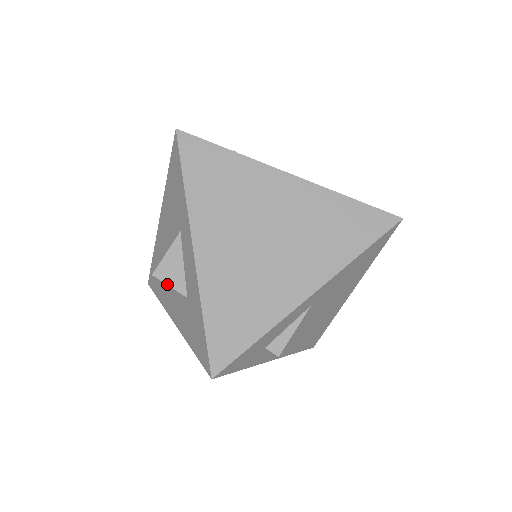
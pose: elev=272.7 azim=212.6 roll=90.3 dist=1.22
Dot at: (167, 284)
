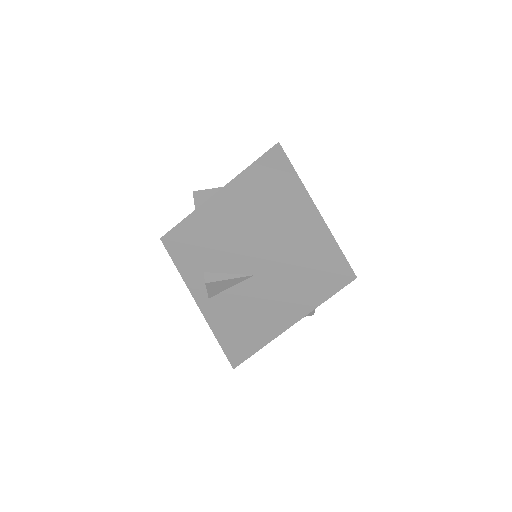
Dot at: (194, 201)
